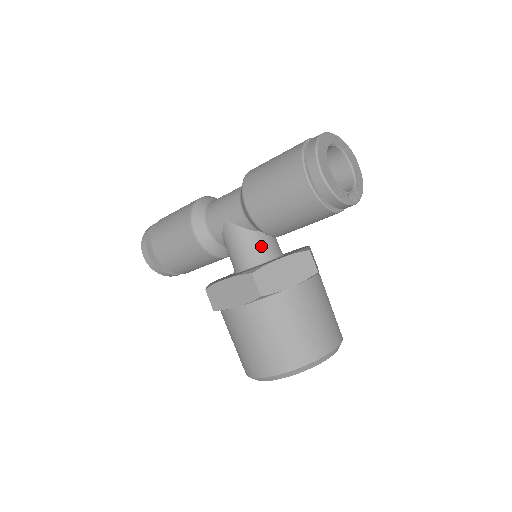
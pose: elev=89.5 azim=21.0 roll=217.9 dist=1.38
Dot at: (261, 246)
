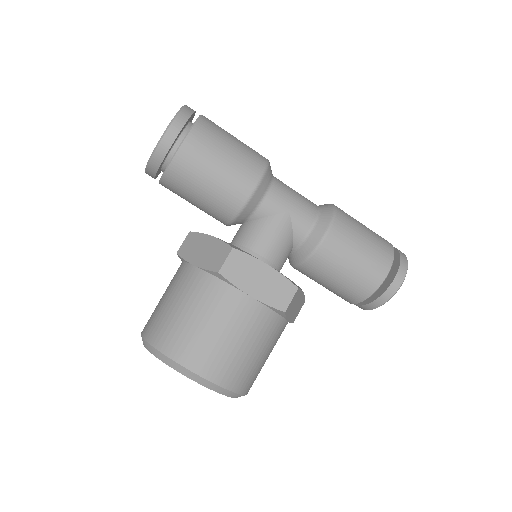
Dot at: (284, 261)
